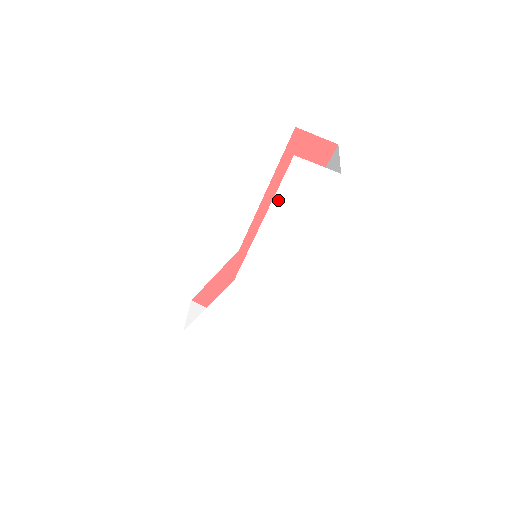
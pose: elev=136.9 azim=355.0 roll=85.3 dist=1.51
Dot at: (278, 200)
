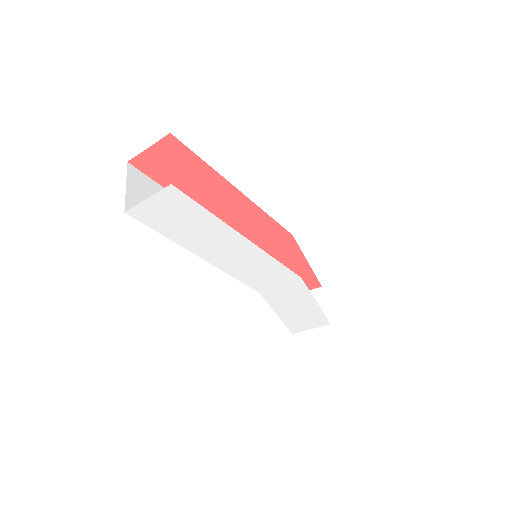
Dot at: (177, 239)
